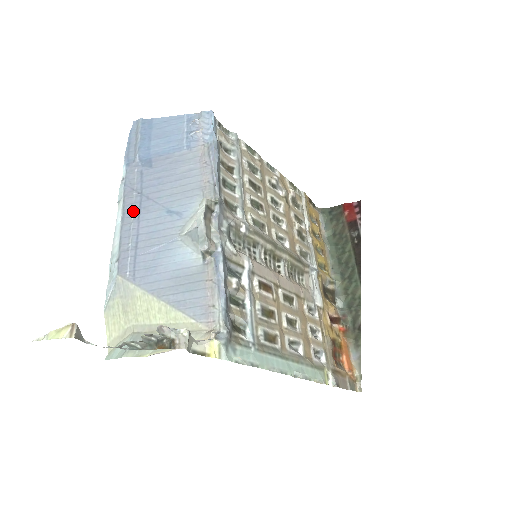
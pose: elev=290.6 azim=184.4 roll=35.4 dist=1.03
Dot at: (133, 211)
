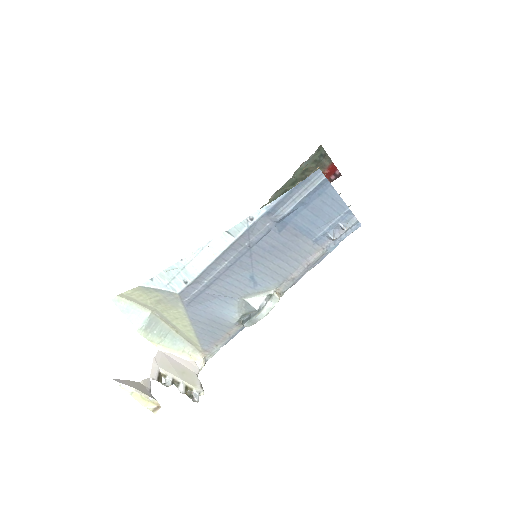
Dot at: (232, 258)
